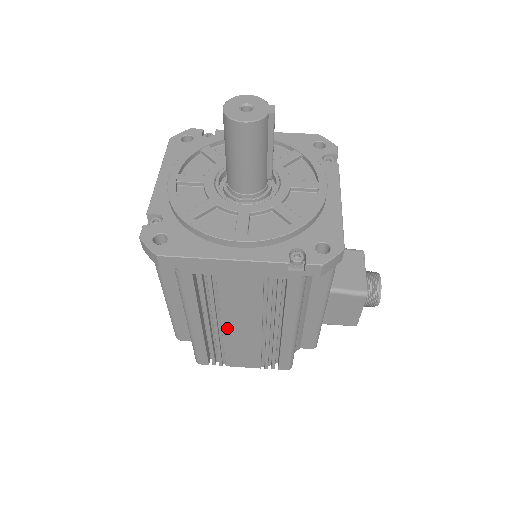
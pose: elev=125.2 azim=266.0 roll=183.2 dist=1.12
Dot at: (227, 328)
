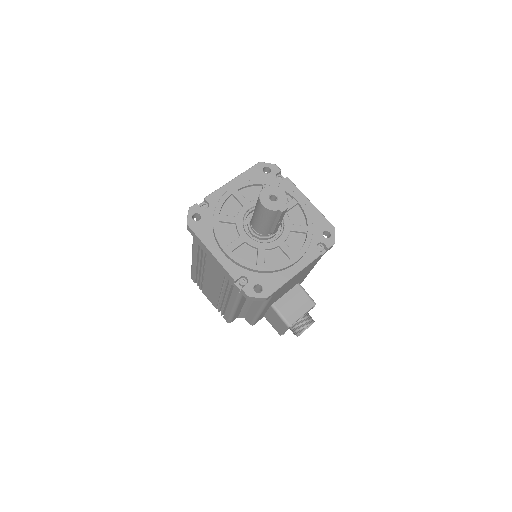
Dot at: (206, 278)
